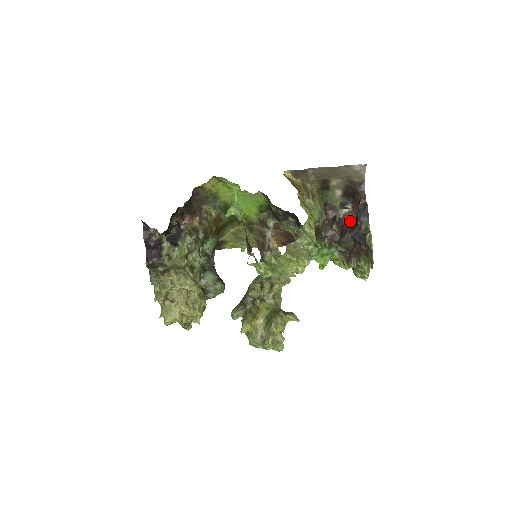
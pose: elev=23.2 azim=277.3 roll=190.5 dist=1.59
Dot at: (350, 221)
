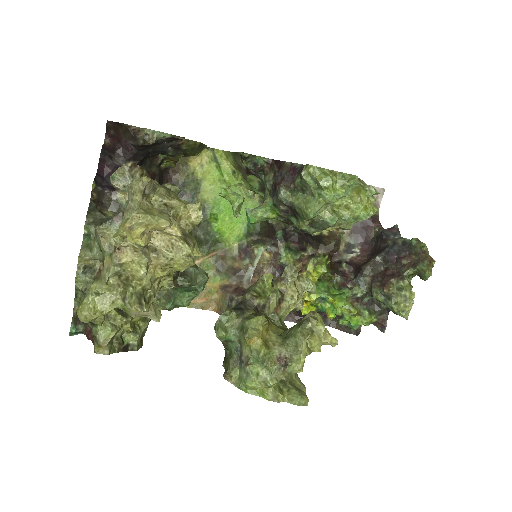
Dot at: (363, 261)
